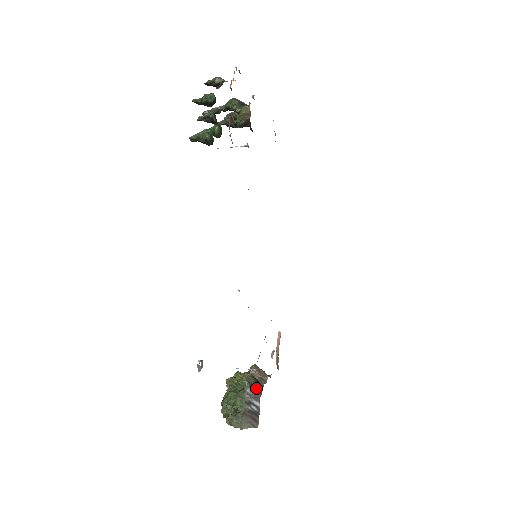
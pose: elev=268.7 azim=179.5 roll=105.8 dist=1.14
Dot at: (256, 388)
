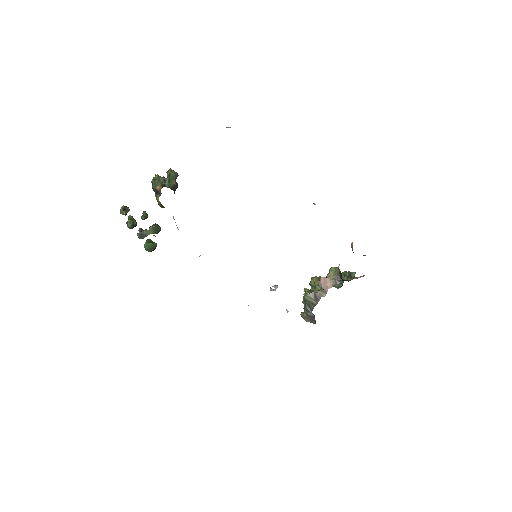
Dot at: (311, 304)
